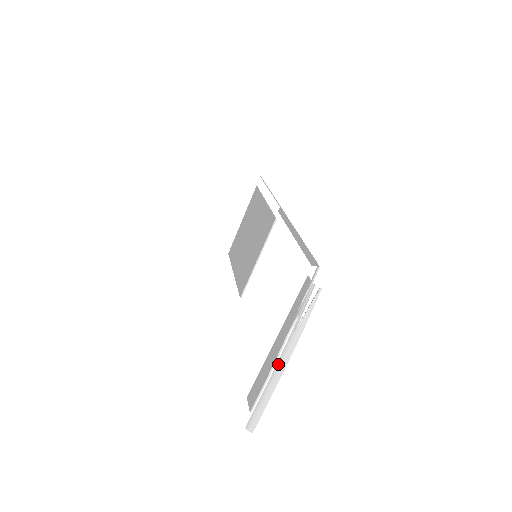
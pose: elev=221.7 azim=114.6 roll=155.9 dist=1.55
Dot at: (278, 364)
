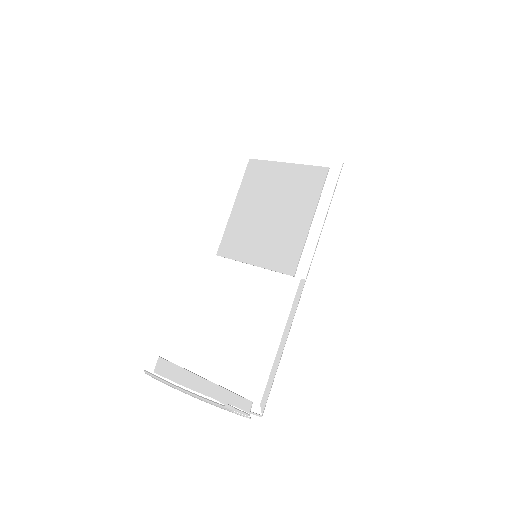
Dot at: (190, 394)
